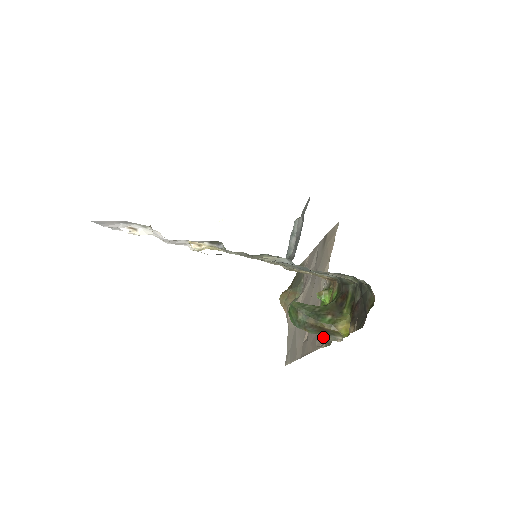
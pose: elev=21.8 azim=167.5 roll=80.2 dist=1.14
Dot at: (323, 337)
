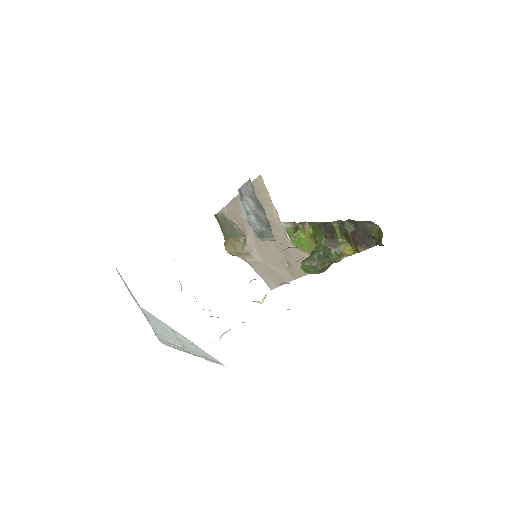
Dot at: occluded
